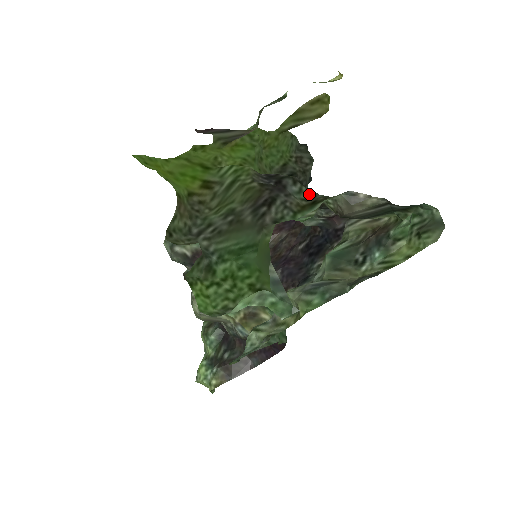
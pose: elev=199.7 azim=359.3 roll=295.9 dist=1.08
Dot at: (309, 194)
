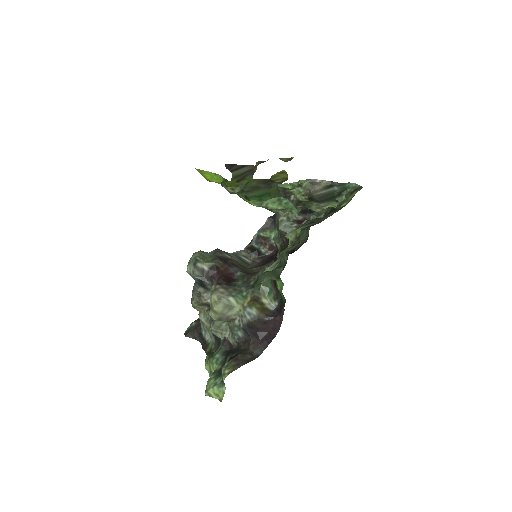
Dot at: (290, 190)
